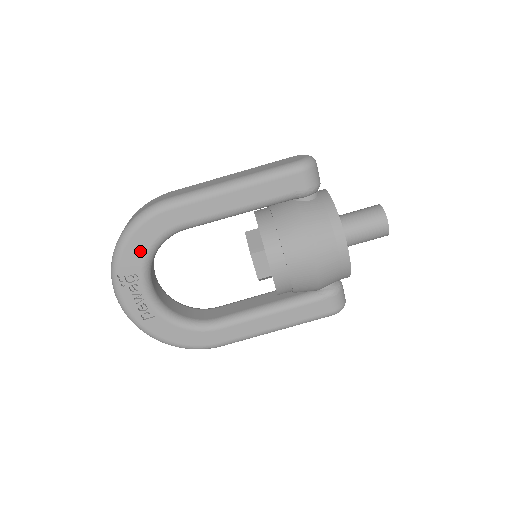
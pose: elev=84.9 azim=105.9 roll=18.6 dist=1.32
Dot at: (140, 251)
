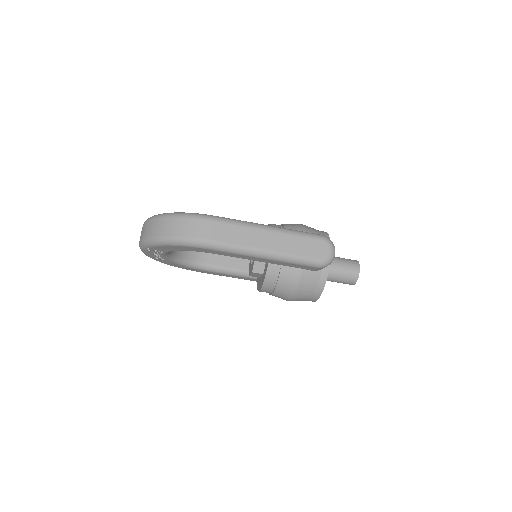
Dot at: (172, 249)
